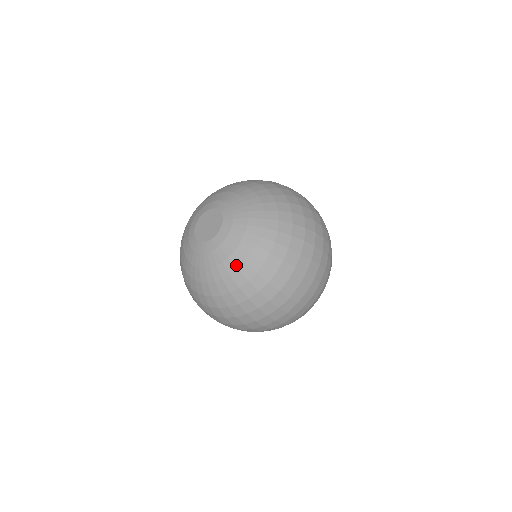
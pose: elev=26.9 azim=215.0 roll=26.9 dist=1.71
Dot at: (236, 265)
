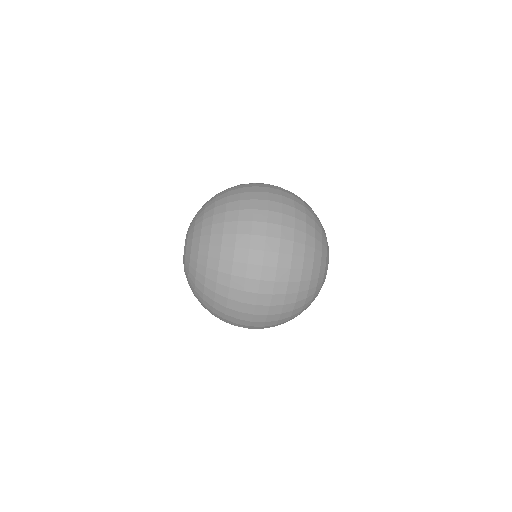
Dot at: (193, 281)
